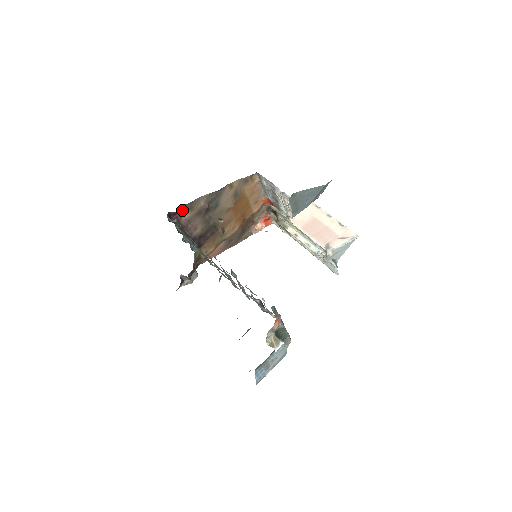
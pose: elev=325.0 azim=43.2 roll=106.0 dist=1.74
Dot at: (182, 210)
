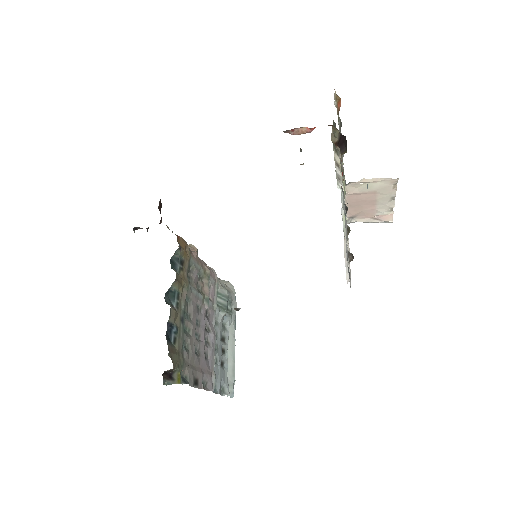
Dot at: occluded
